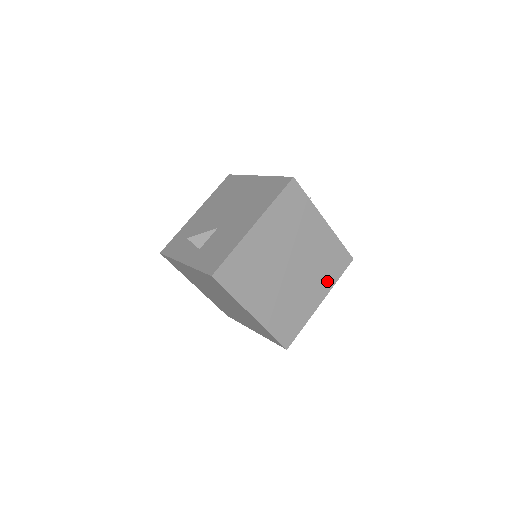
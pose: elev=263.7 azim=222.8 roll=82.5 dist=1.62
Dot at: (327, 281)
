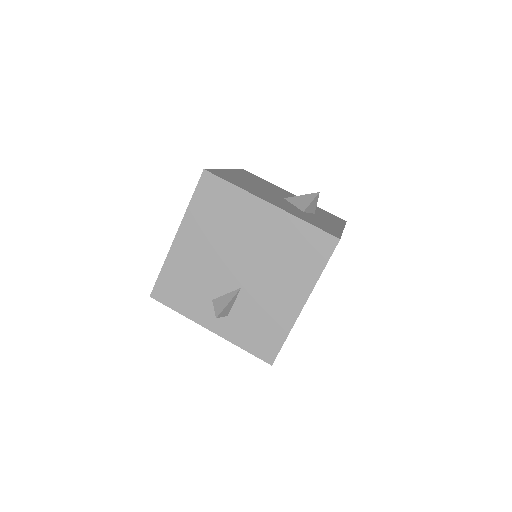
Dot at: occluded
